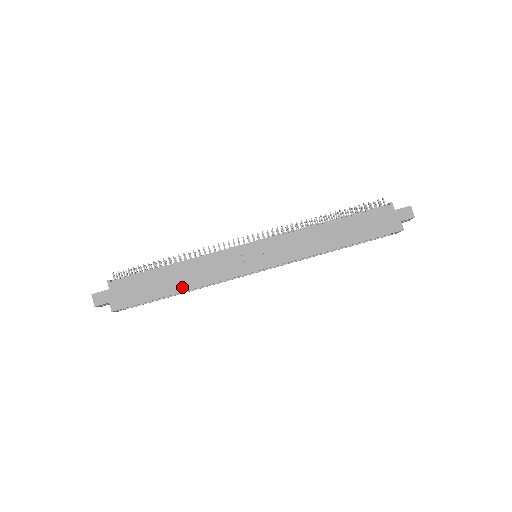
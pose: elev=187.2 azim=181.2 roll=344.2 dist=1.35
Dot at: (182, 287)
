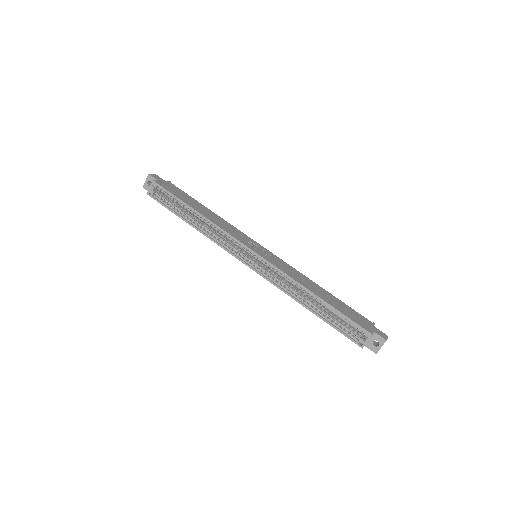
Dot at: (201, 212)
